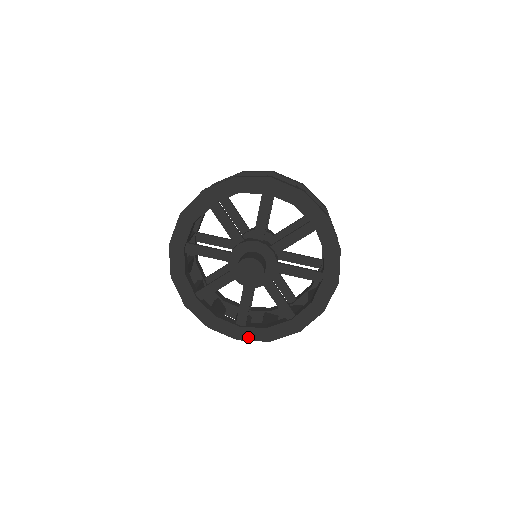
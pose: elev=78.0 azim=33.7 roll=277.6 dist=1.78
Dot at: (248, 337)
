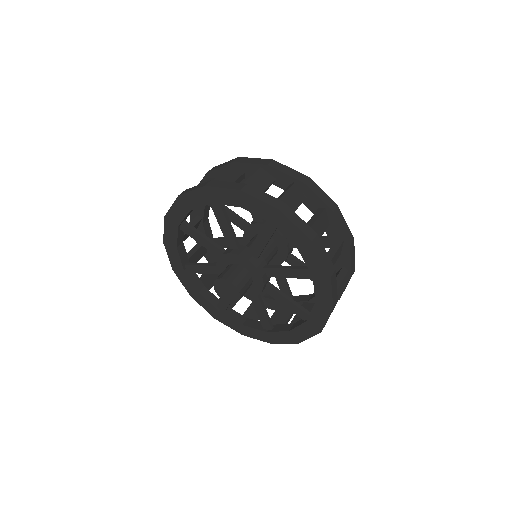
Dot at: (278, 340)
